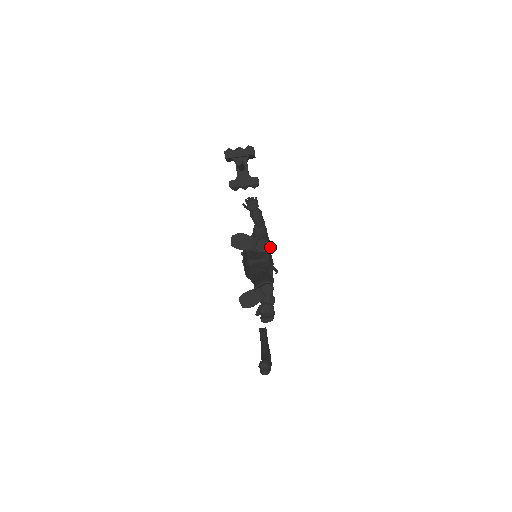
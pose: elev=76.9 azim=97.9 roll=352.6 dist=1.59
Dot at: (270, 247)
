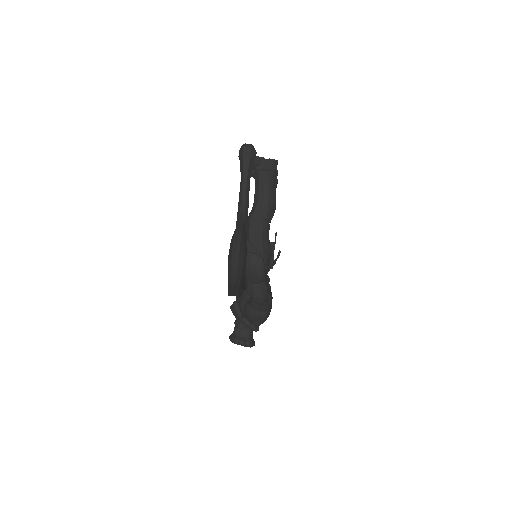
Dot at: occluded
